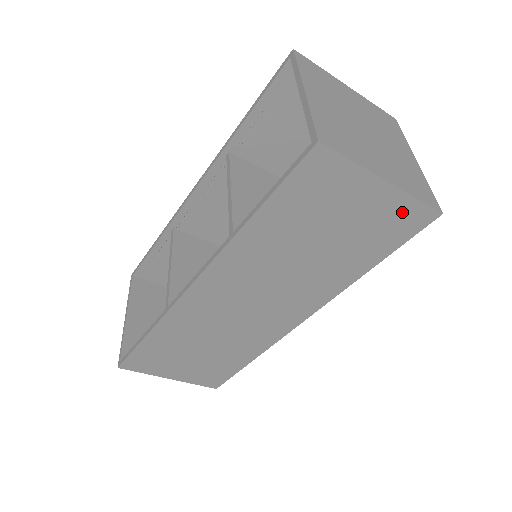
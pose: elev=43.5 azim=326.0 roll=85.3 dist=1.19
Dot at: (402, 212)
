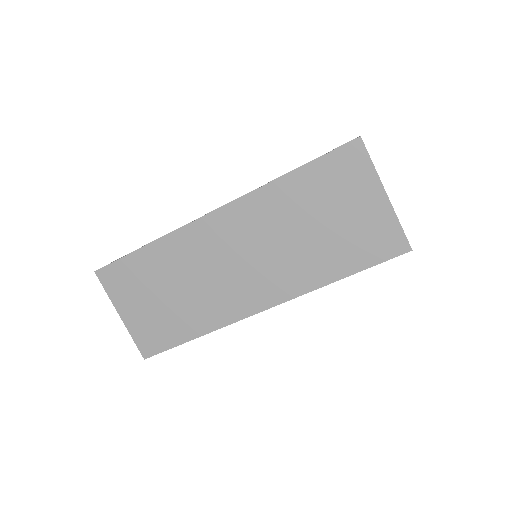
Dot at: (386, 231)
